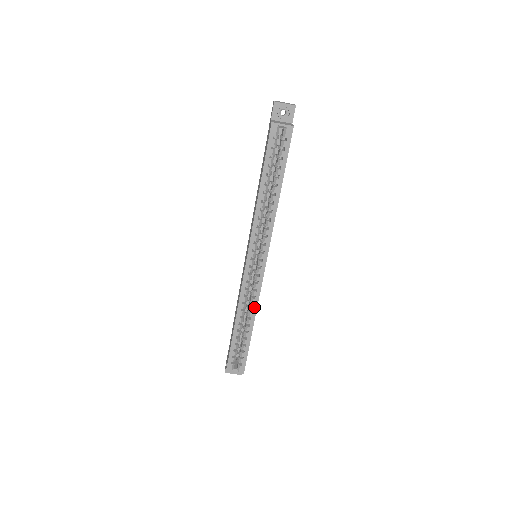
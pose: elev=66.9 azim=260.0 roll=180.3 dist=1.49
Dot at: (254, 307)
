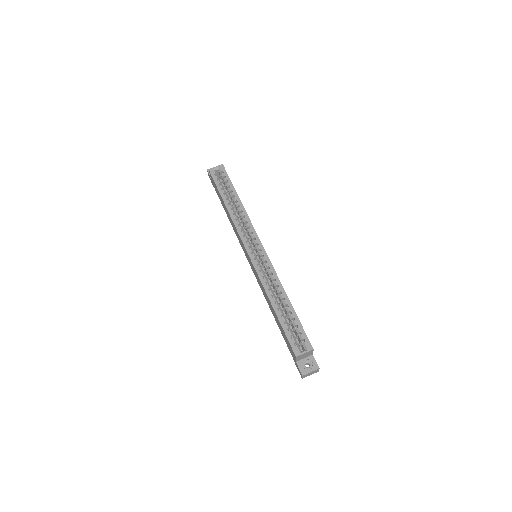
Dot at: (277, 282)
